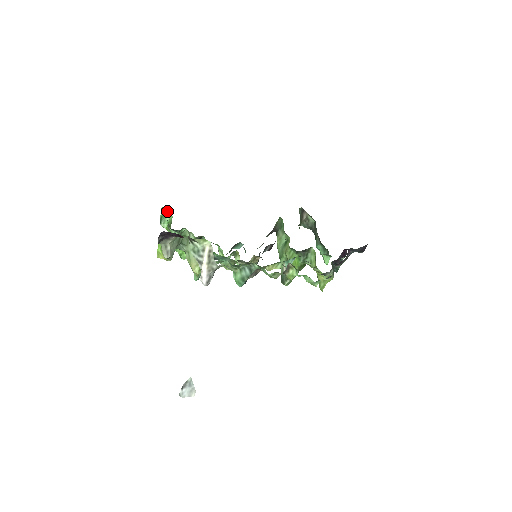
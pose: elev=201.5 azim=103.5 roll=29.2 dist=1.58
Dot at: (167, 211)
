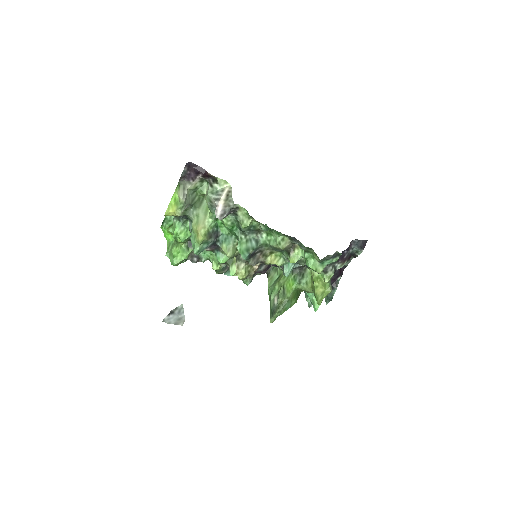
Dot at: occluded
